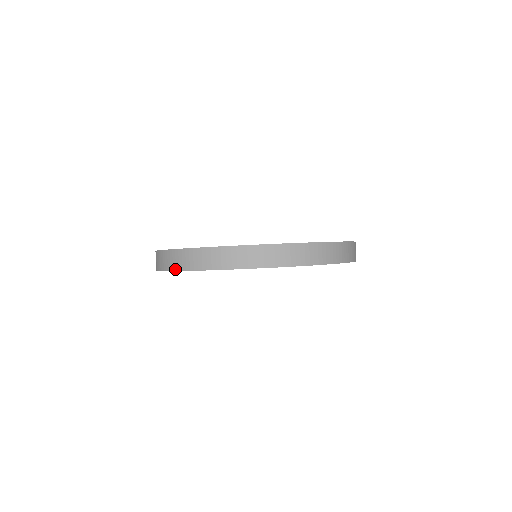
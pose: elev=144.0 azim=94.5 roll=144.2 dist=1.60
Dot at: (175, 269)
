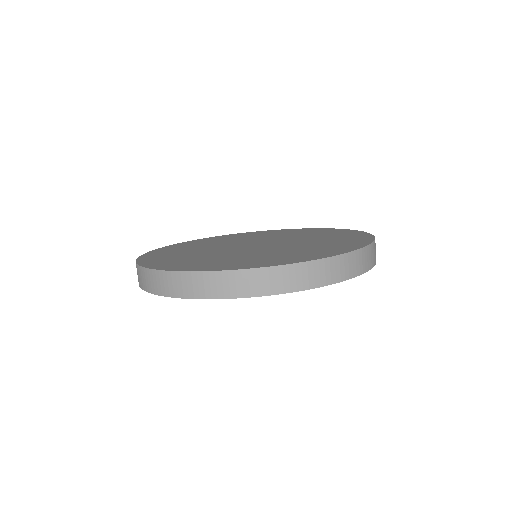
Dot at: (157, 293)
